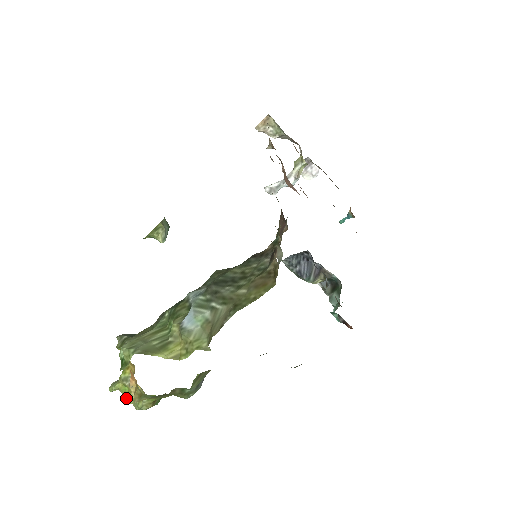
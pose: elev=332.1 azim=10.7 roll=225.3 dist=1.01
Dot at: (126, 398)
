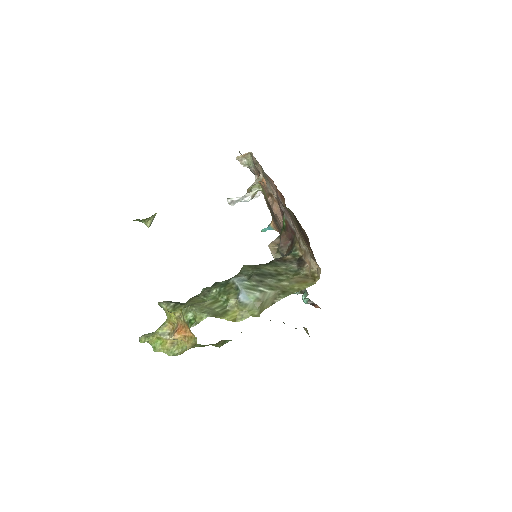
Dot at: (158, 348)
